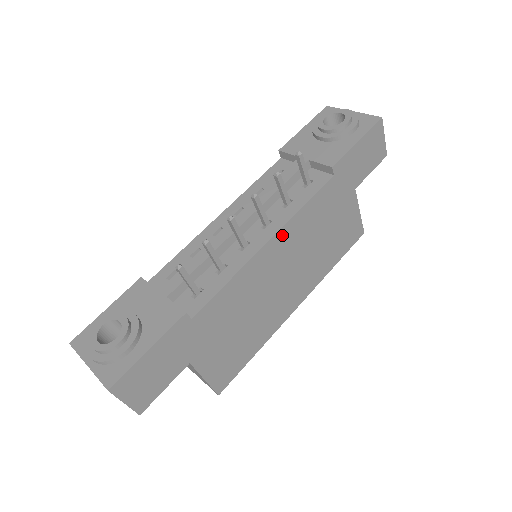
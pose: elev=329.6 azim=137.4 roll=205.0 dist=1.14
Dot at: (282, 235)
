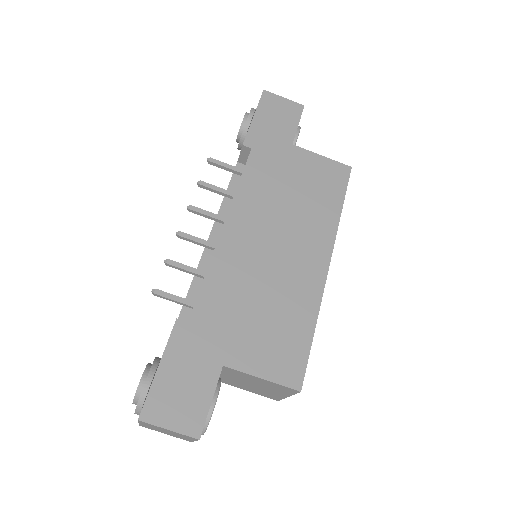
Dot at: (236, 215)
